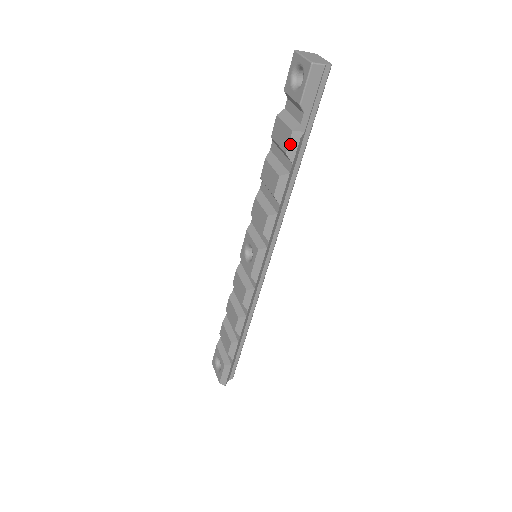
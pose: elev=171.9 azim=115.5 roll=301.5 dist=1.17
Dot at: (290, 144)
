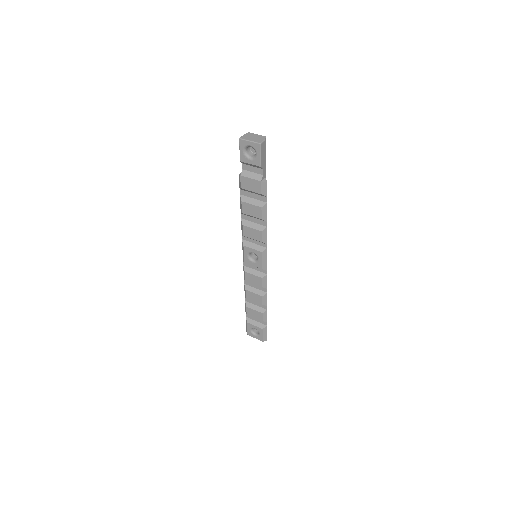
Dot at: (262, 188)
